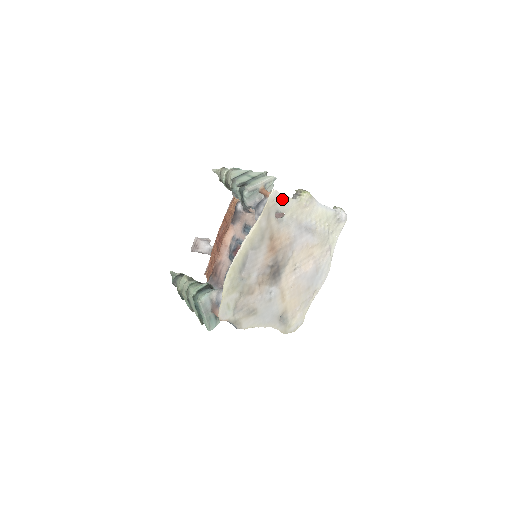
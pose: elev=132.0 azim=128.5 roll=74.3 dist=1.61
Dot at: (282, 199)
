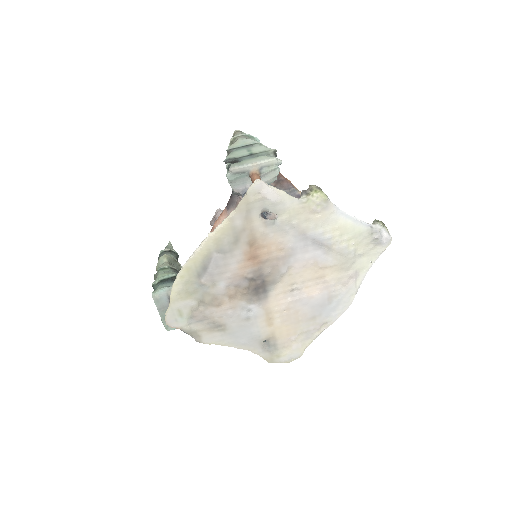
Dot at: (272, 195)
